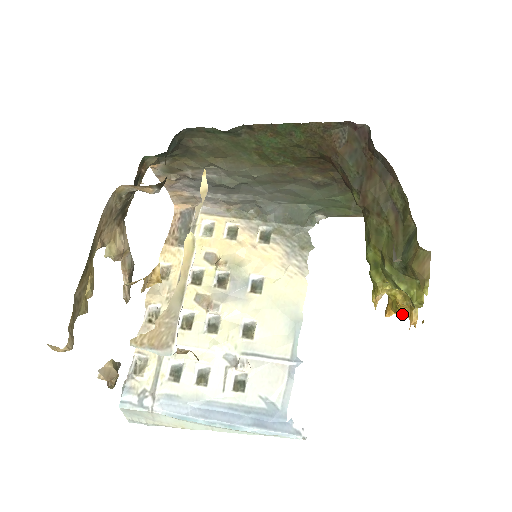
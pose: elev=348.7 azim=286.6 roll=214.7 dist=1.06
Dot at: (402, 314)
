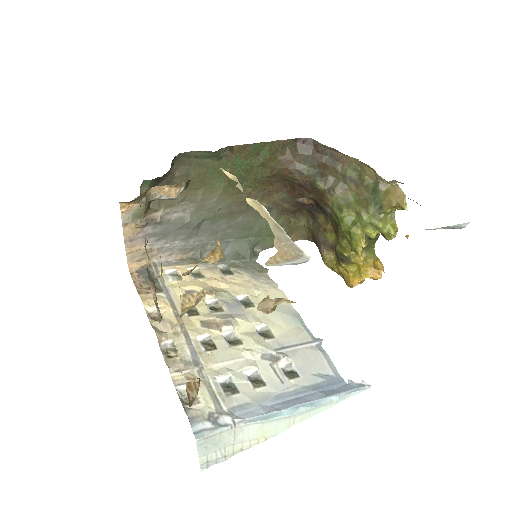
Dot at: (366, 276)
